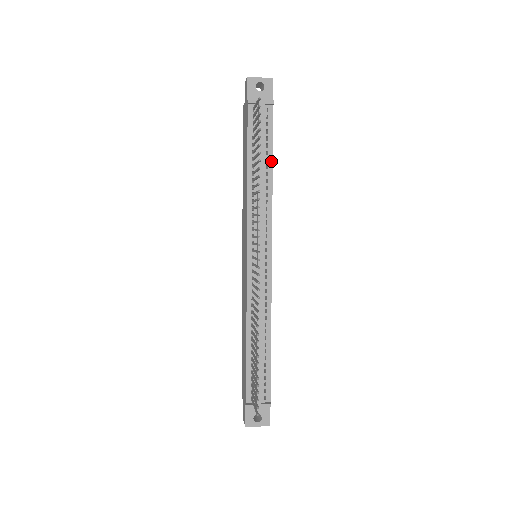
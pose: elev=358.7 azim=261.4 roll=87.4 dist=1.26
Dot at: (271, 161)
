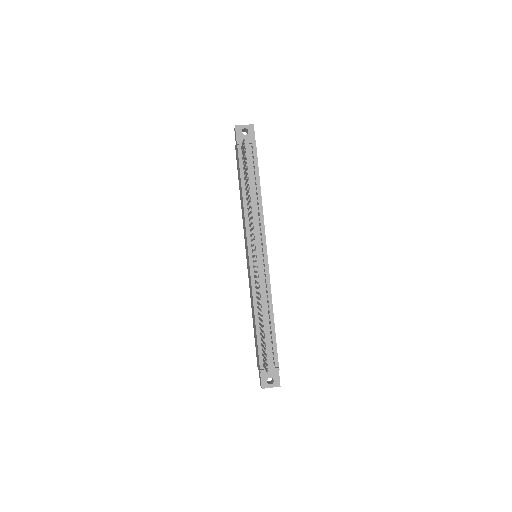
Dot at: (259, 184)
